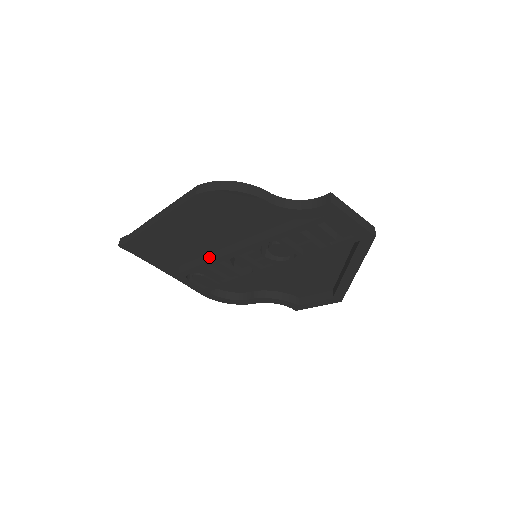
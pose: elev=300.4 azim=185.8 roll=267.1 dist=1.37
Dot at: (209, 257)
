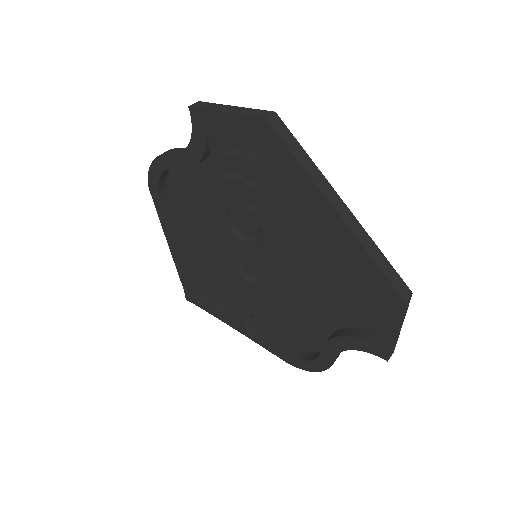
Dot at: occluded
